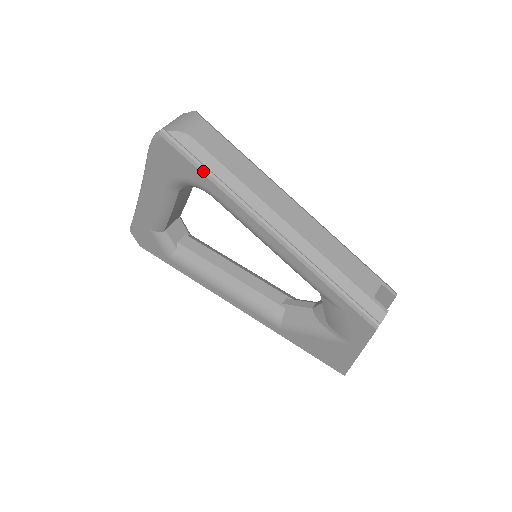
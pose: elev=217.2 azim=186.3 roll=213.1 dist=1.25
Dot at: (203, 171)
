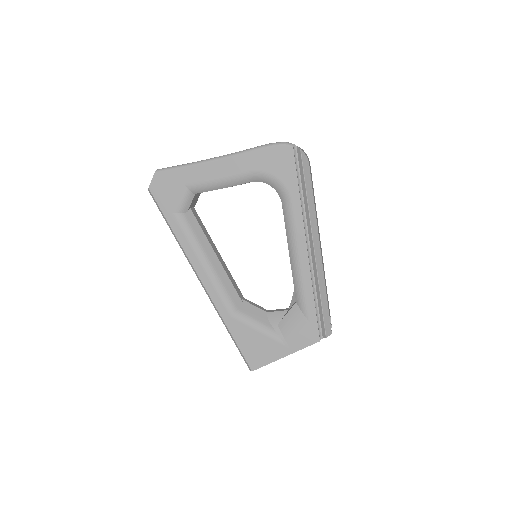
Dot at: (299, 185)
